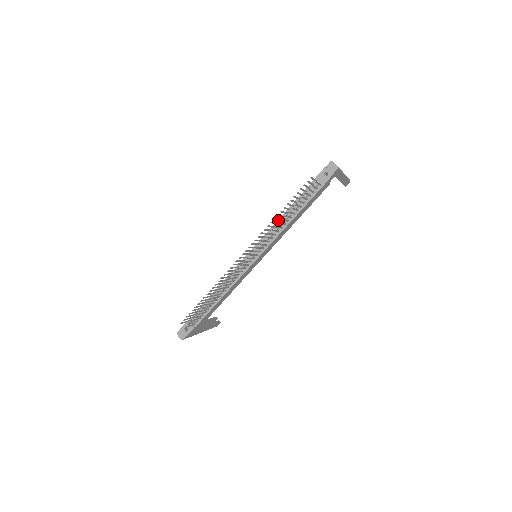
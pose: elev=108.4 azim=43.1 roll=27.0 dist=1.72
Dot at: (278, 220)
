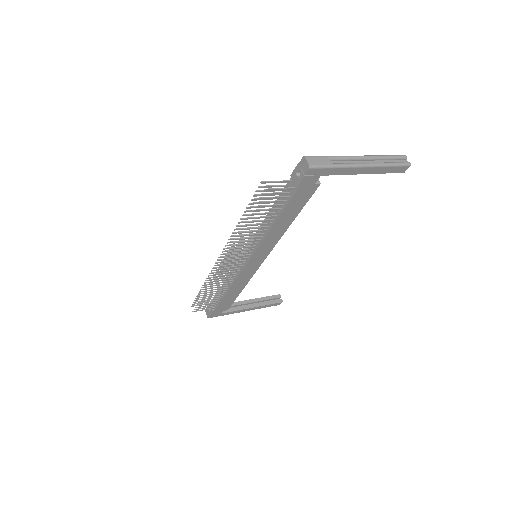
Dot at: occluded
